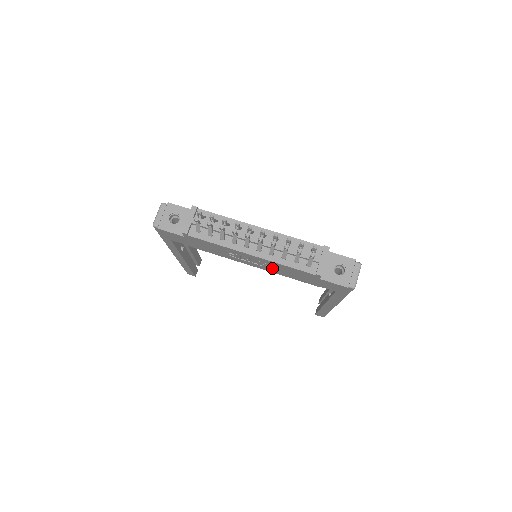
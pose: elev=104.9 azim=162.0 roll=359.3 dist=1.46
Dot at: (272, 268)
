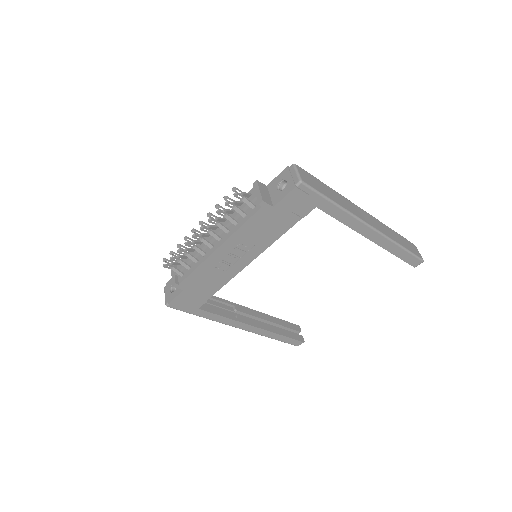
Dot at: (252, 244)
